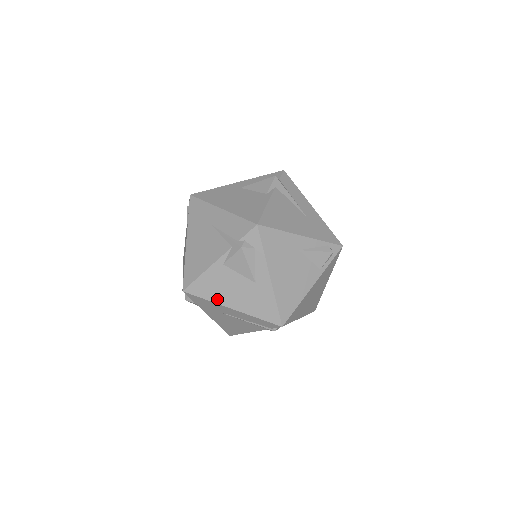
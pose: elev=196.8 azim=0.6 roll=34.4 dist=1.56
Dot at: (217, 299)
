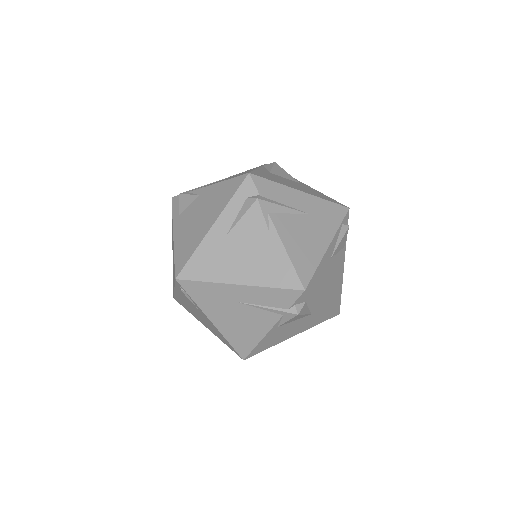
Dot at: (278, 342)
